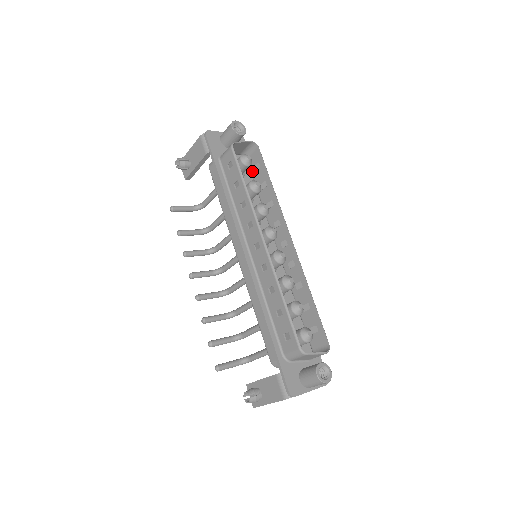
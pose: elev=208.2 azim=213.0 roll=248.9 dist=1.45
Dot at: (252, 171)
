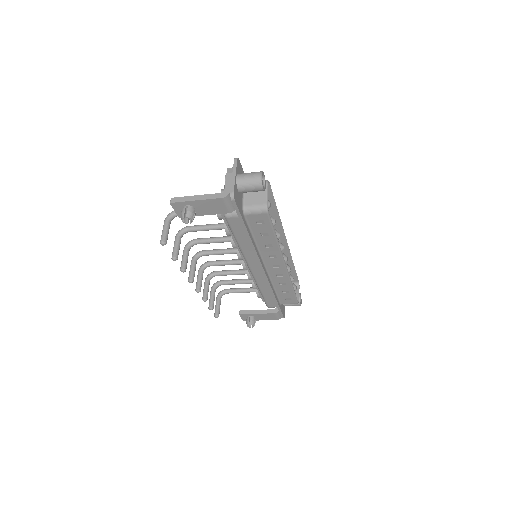
Dot at: occluded
